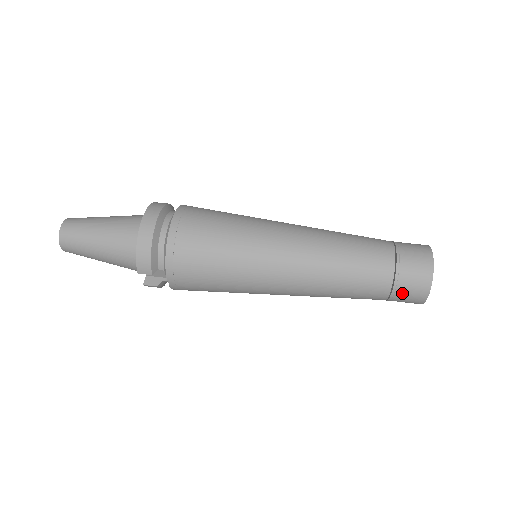
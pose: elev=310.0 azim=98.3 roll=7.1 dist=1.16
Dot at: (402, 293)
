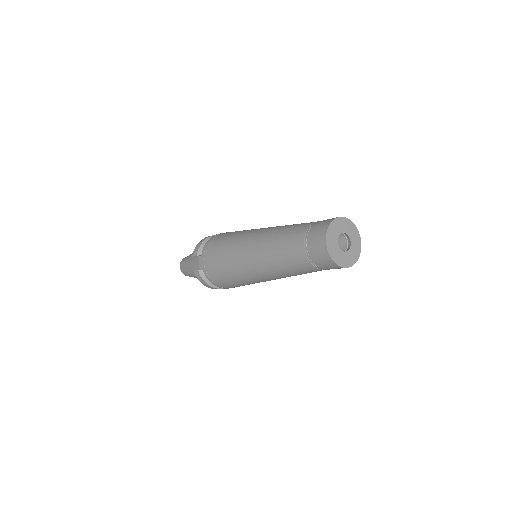
Dot at: (311, 238)
